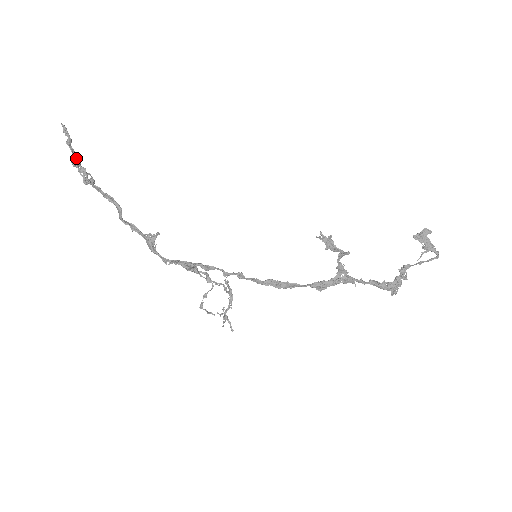
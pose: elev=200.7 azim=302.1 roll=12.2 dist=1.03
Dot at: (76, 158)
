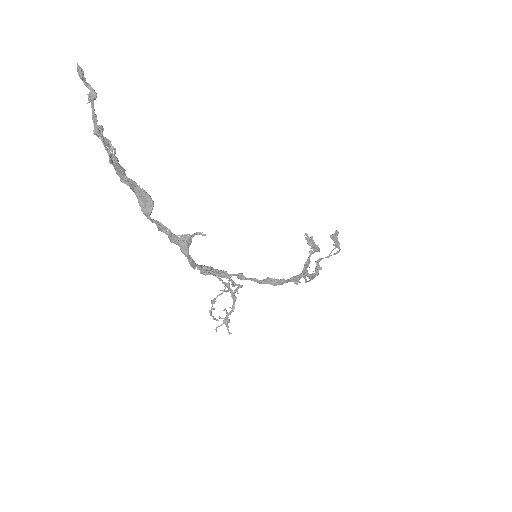
Dot at: (95, 122)
